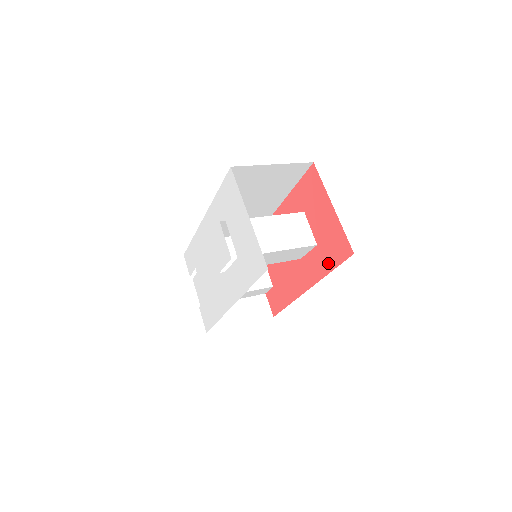
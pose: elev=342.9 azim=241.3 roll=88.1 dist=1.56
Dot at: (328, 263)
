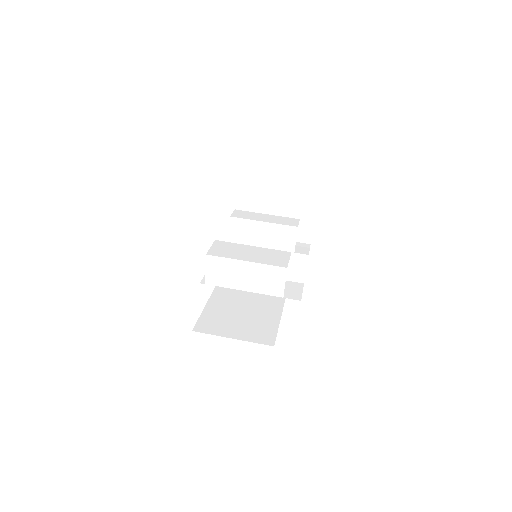
Dot at: occluded
